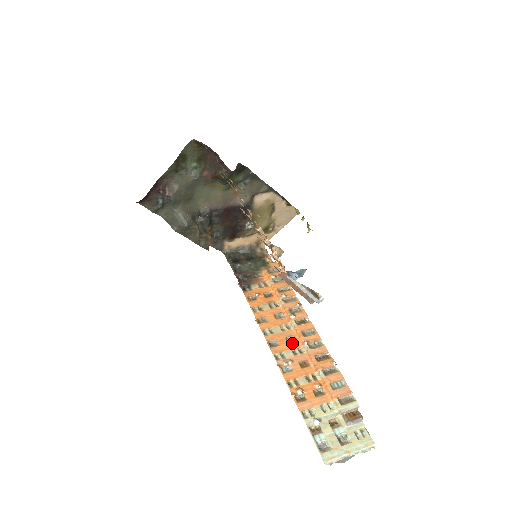
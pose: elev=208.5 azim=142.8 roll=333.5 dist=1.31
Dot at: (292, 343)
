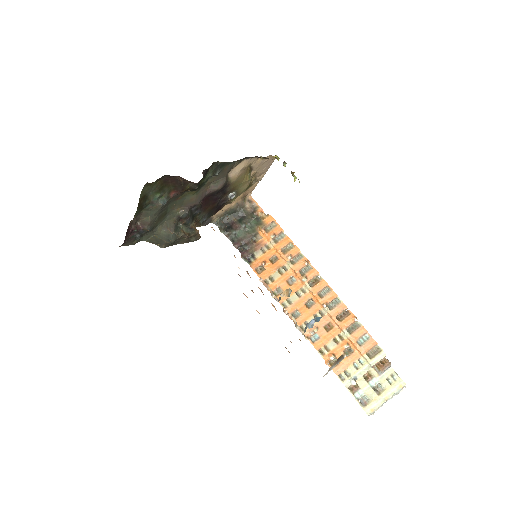
Dot at: (312, 308)
